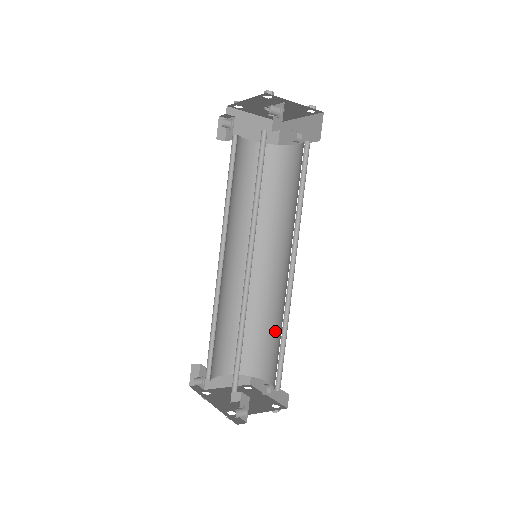
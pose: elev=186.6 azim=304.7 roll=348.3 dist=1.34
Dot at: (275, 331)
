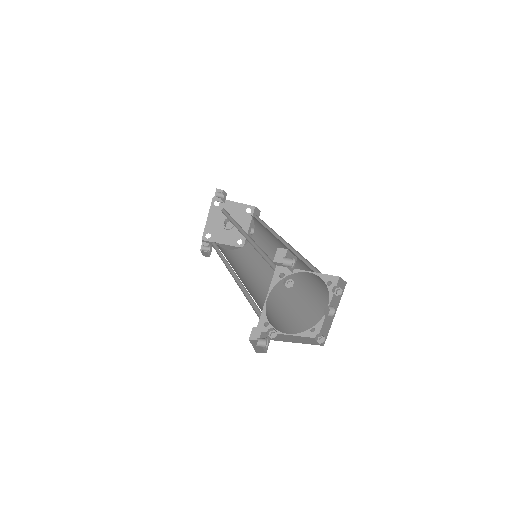
Dot at: (305, 284)
